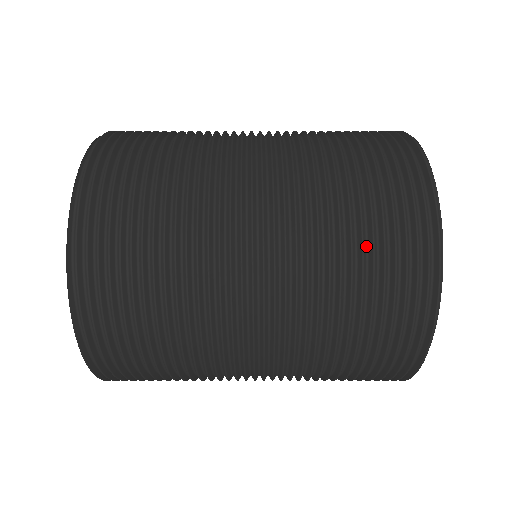
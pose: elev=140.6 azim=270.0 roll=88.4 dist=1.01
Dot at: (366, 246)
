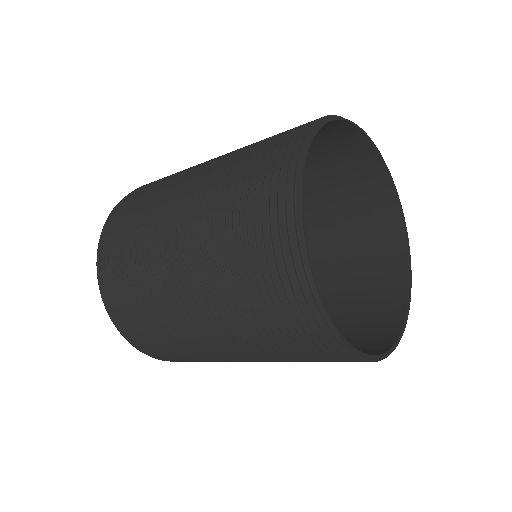
Dot at: occluded
